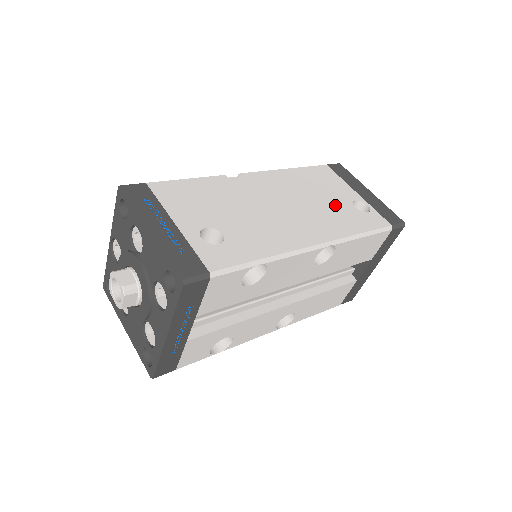
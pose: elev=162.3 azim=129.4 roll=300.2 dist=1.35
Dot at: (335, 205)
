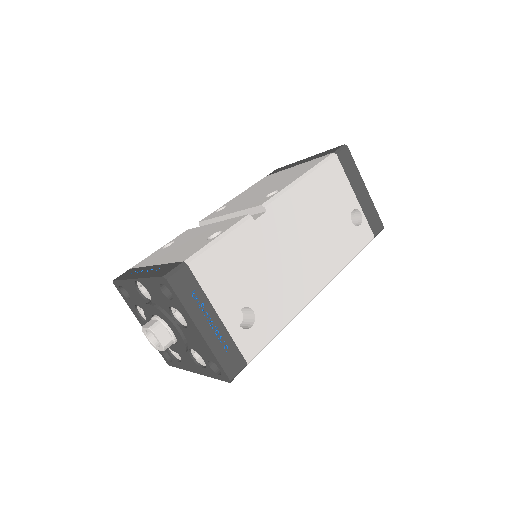
Dot at: (337, 226)
